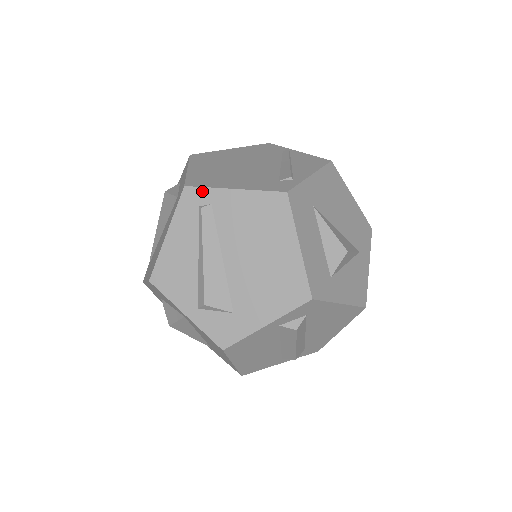
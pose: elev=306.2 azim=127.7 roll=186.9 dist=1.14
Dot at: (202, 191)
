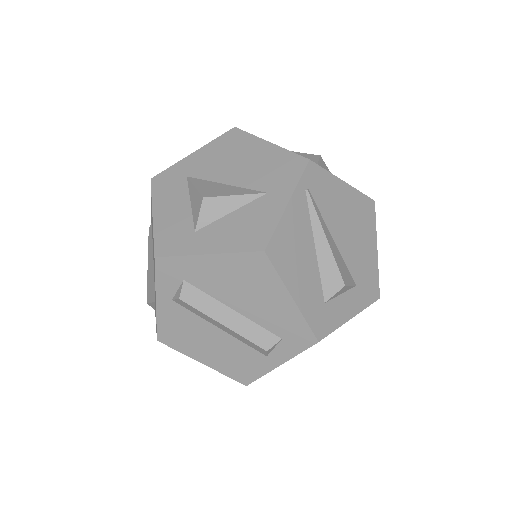
Dot at: occluded
